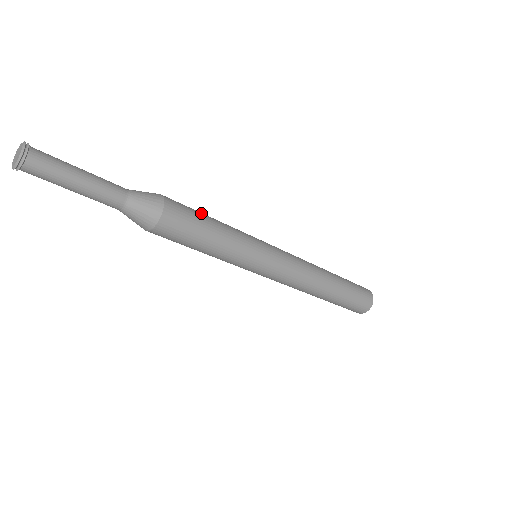
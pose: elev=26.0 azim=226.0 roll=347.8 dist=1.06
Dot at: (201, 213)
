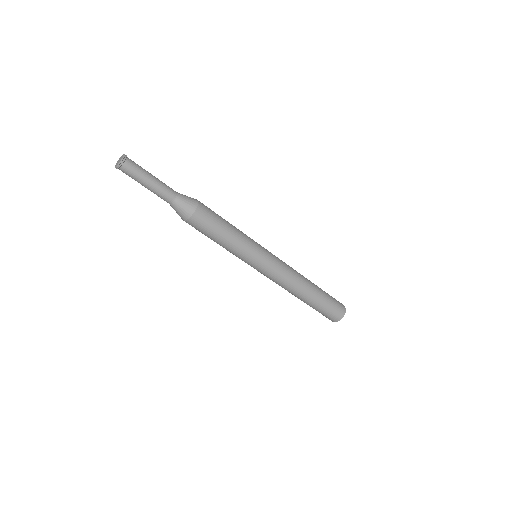
Dot at: (221, 217)
